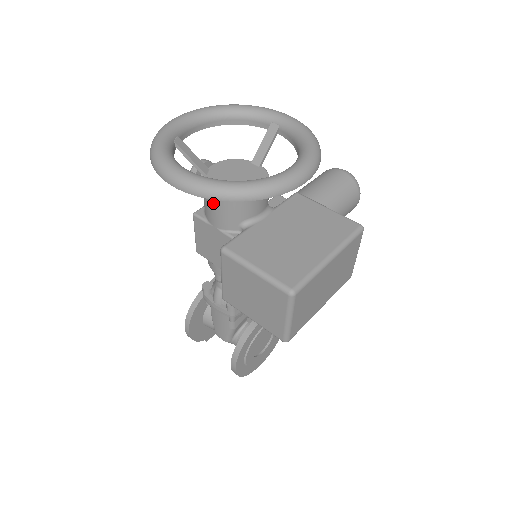
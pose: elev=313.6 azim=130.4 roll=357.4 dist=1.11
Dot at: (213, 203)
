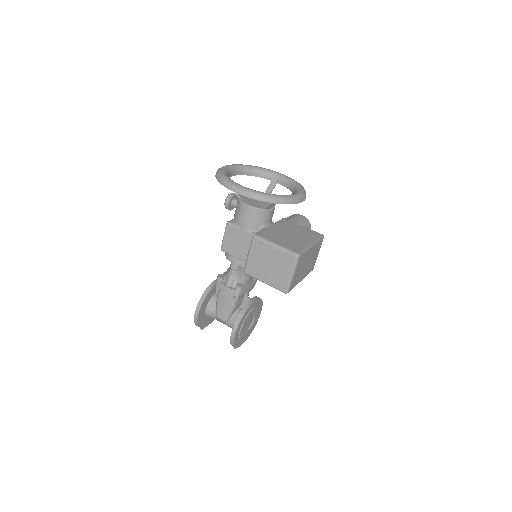
Dot at: (246, 213)
